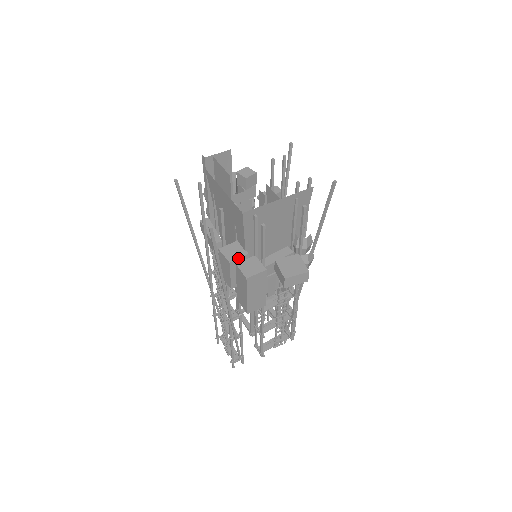
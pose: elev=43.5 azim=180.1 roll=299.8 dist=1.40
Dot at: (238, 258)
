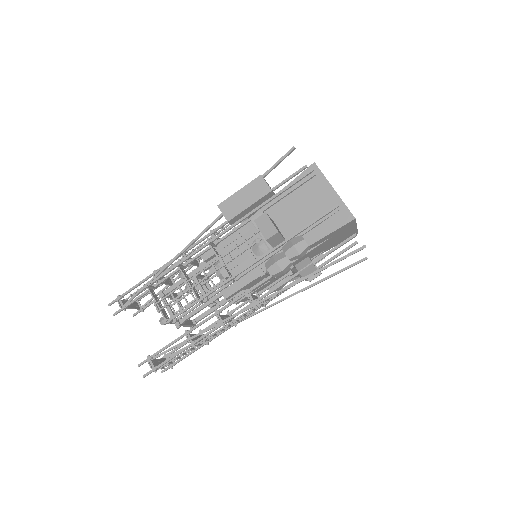
Dot at: occluded
